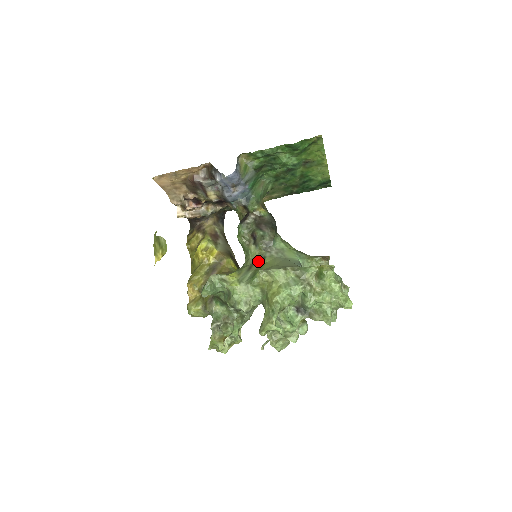
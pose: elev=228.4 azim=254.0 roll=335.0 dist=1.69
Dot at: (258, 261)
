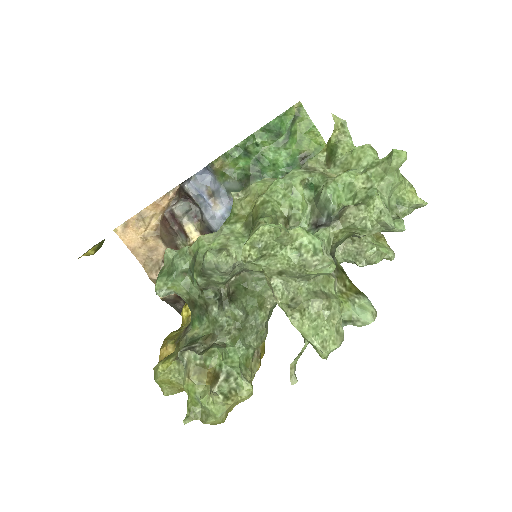
Dot at: occluded
